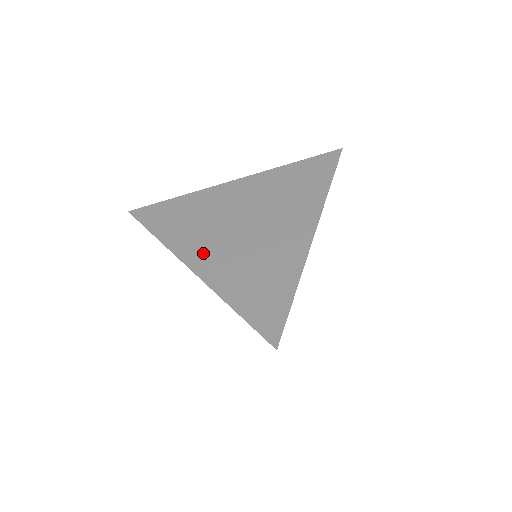
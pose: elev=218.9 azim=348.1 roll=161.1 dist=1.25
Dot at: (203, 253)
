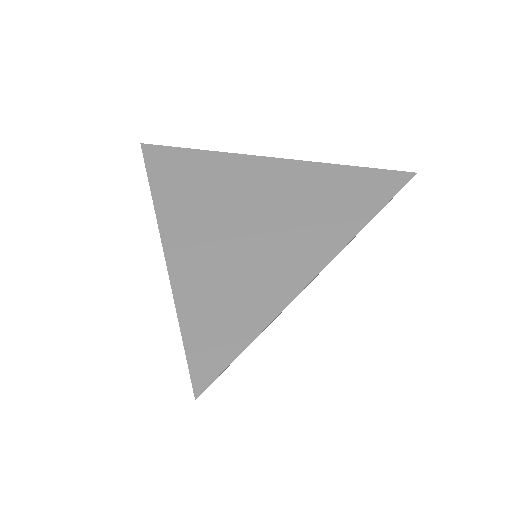
Dot at: (186, 234)
